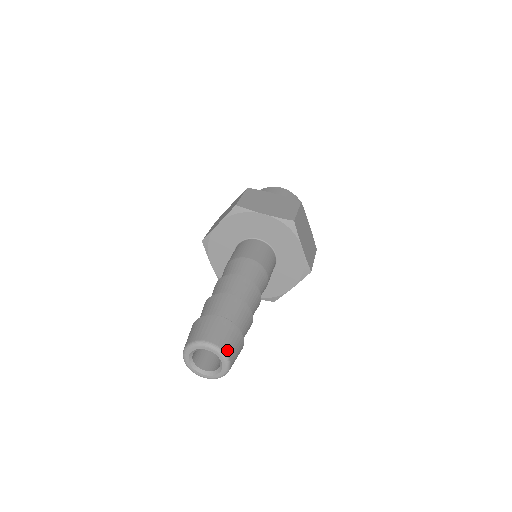
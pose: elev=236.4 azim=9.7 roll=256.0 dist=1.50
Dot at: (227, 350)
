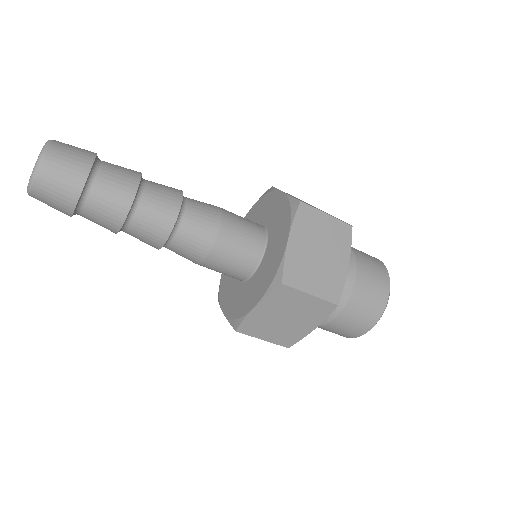
Dot at: (52, 152)
